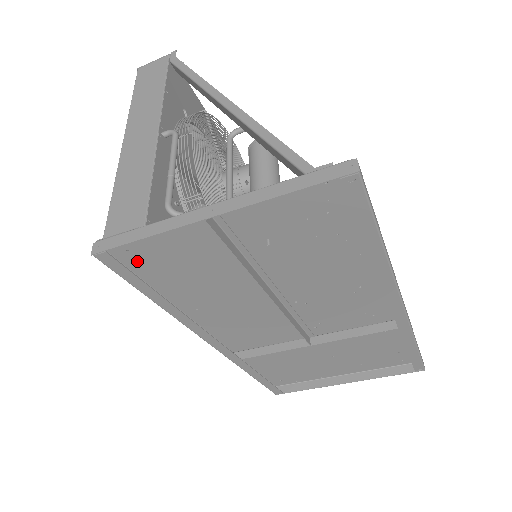
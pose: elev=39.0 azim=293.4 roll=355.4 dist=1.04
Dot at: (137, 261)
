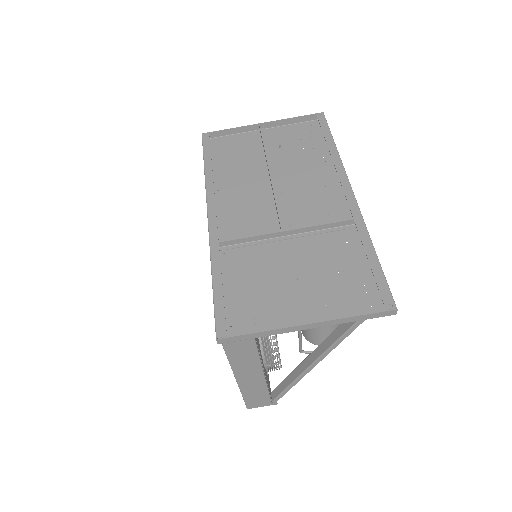
Dot at: (213, 152)
